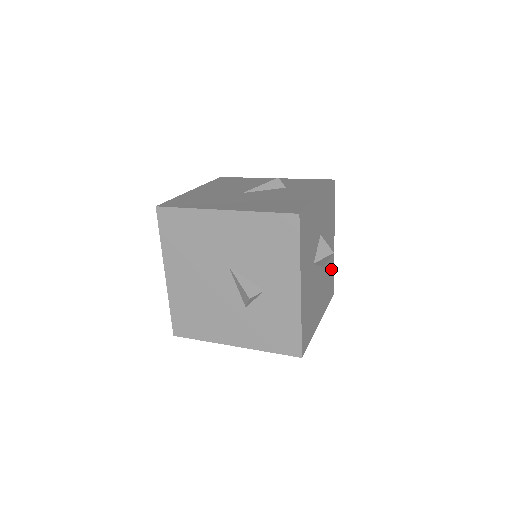
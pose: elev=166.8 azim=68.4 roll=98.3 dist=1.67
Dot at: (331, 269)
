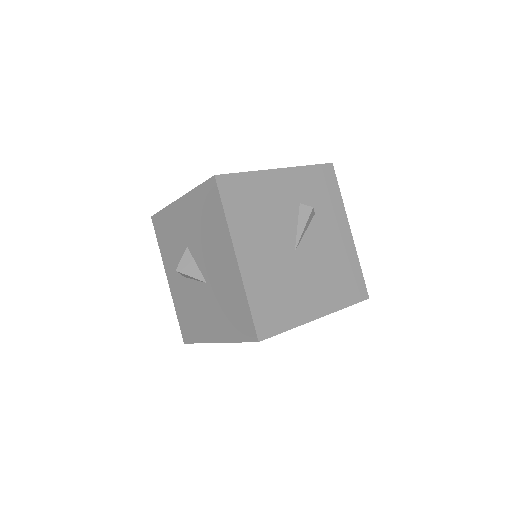
Dot at: occluded
